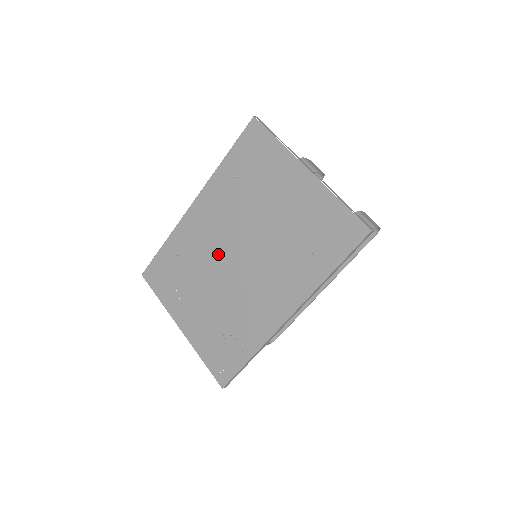
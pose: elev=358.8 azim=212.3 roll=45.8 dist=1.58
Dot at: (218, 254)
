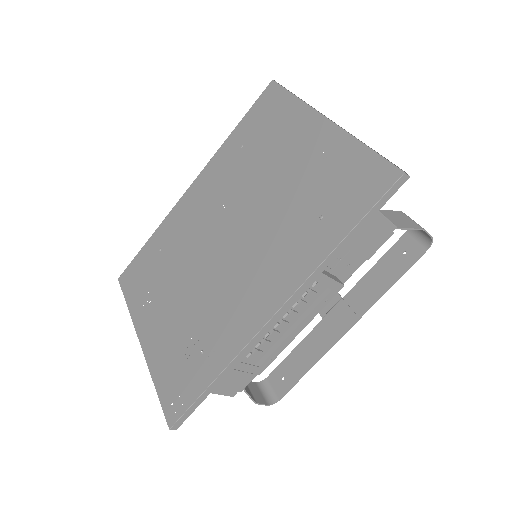
Dot at: (204, 240)
